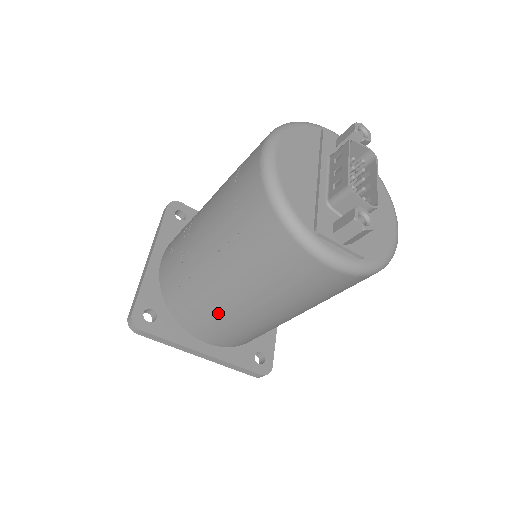
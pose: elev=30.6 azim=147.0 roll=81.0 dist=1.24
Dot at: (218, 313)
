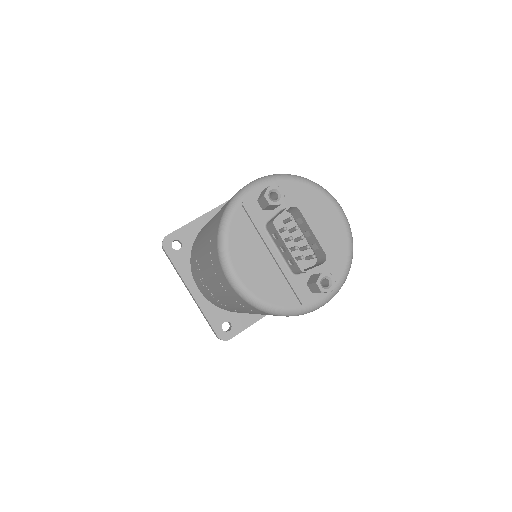
Dot at: occluded
